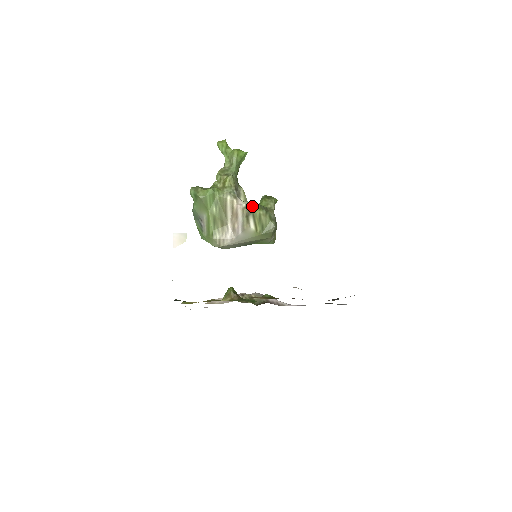
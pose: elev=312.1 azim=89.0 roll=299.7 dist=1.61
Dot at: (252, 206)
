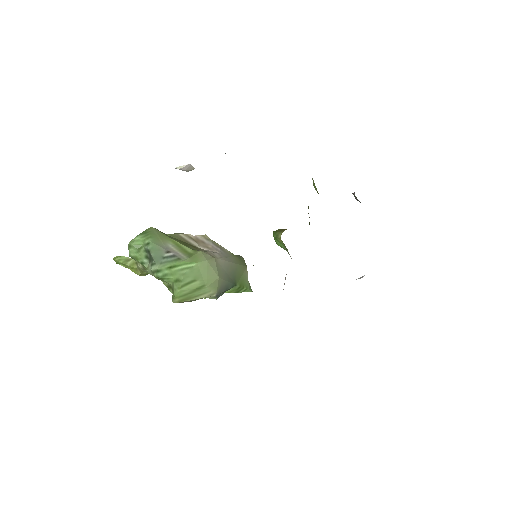
Dot at: occluded
